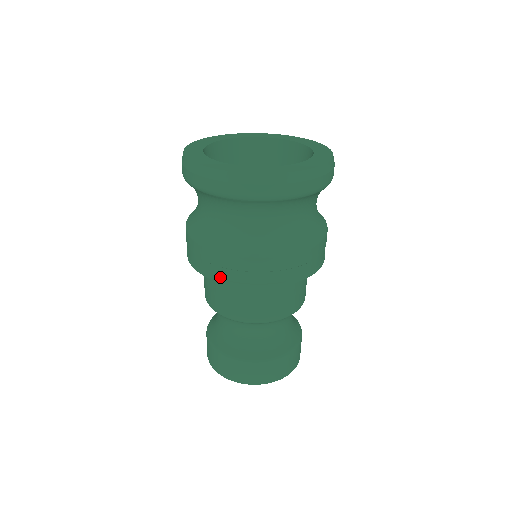
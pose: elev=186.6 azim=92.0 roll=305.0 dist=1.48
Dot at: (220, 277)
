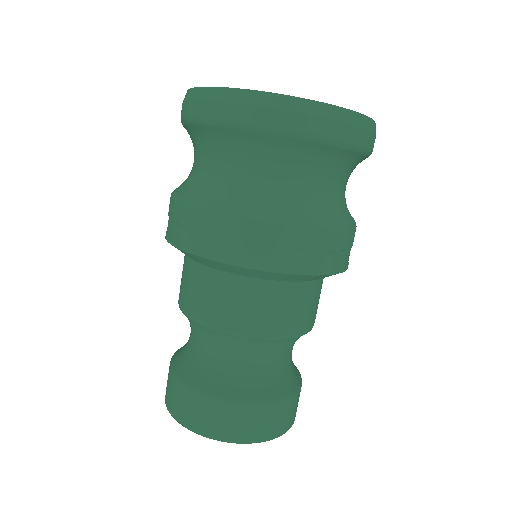
Dot at: (227, 255)
